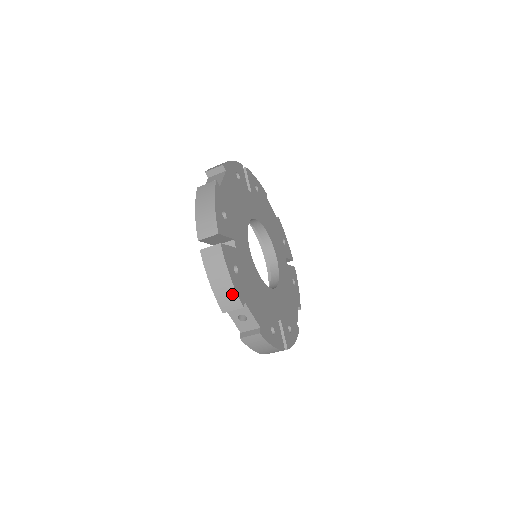
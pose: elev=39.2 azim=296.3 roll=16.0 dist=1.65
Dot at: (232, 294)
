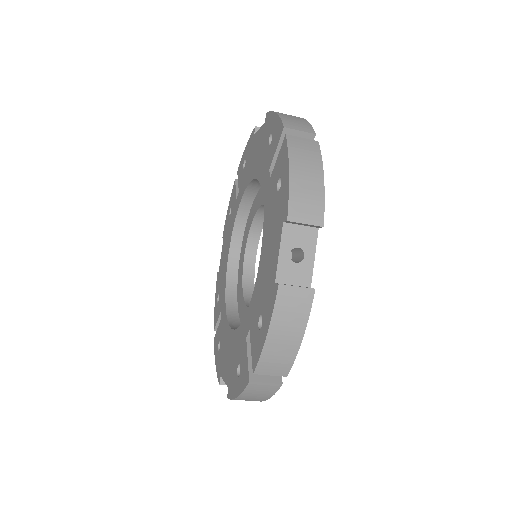
Dot at: (317, 199)
